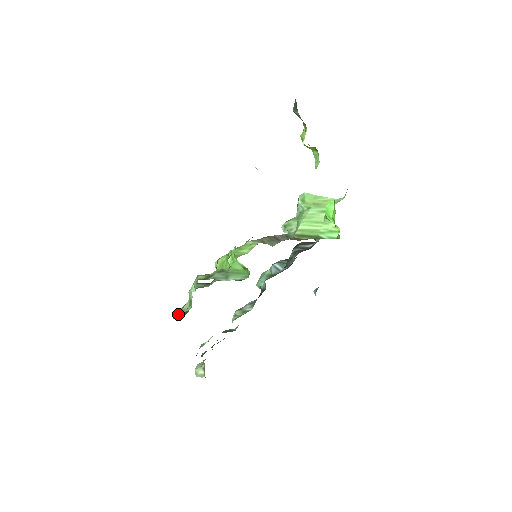
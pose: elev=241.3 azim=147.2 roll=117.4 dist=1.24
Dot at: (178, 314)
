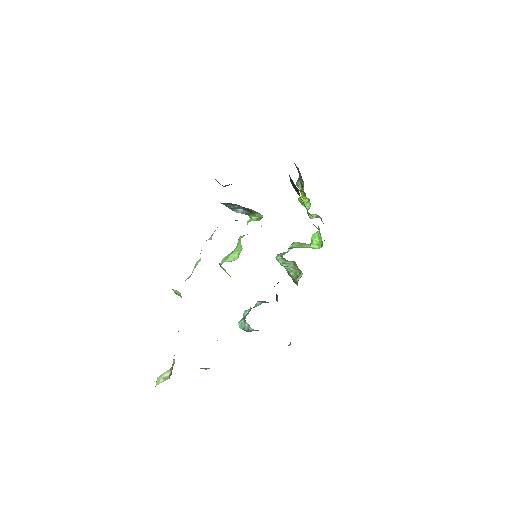
Dot at: occluded
